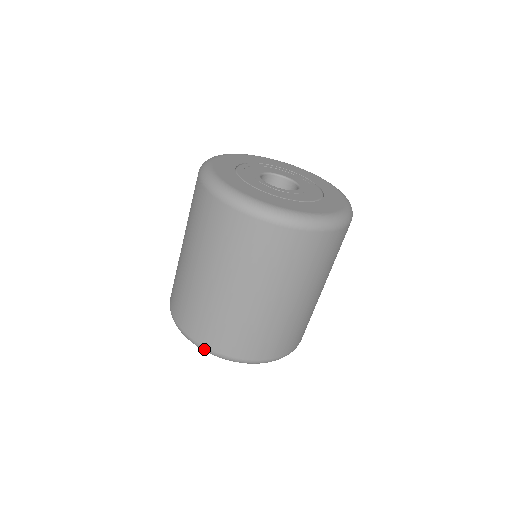
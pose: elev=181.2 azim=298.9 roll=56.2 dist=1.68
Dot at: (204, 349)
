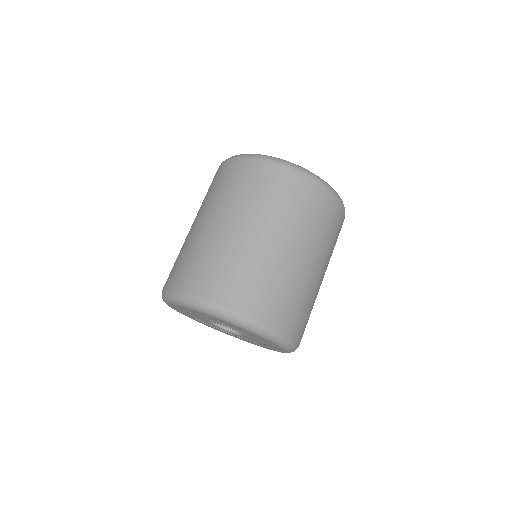
Dot at: (192, 299)
